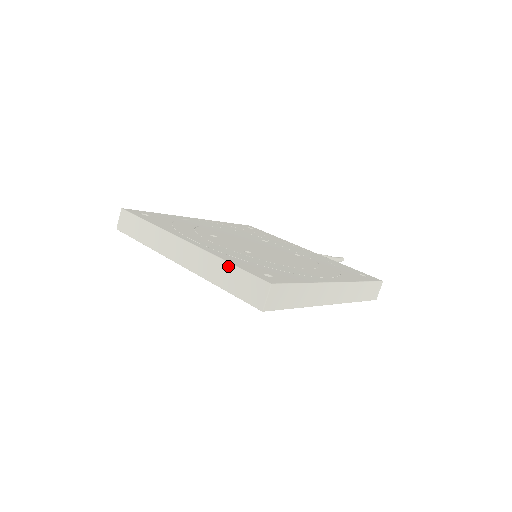
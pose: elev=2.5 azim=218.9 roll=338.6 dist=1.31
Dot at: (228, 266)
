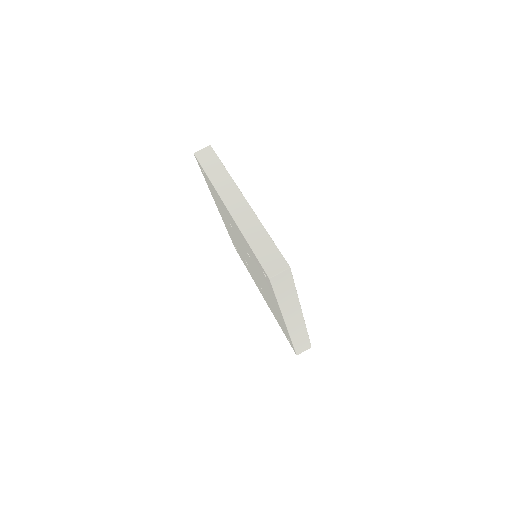
Dot at: (267, 236)
